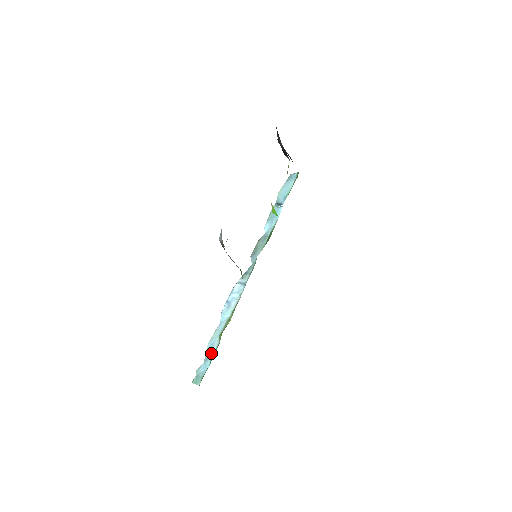
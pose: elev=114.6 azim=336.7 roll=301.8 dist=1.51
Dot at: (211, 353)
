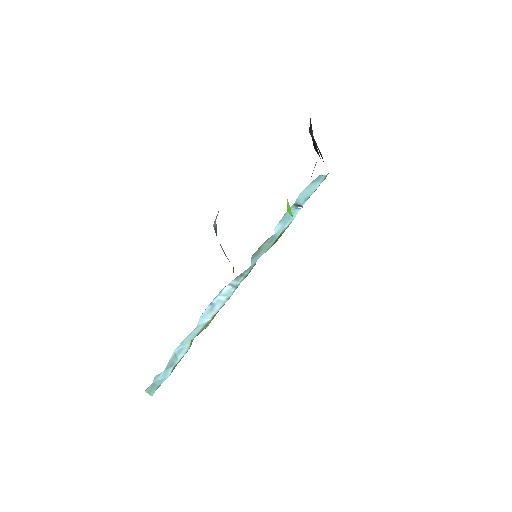
Dot at: (176, 360)
